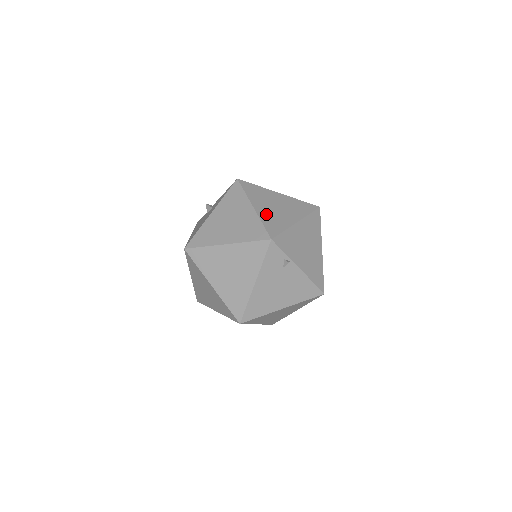
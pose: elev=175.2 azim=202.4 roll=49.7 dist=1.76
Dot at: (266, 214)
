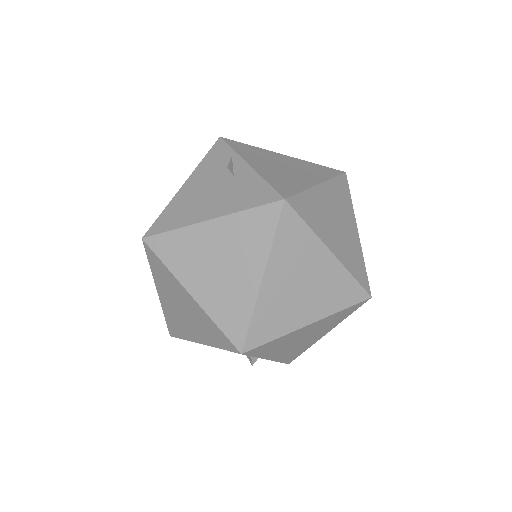
Dot at: (272, 299)
